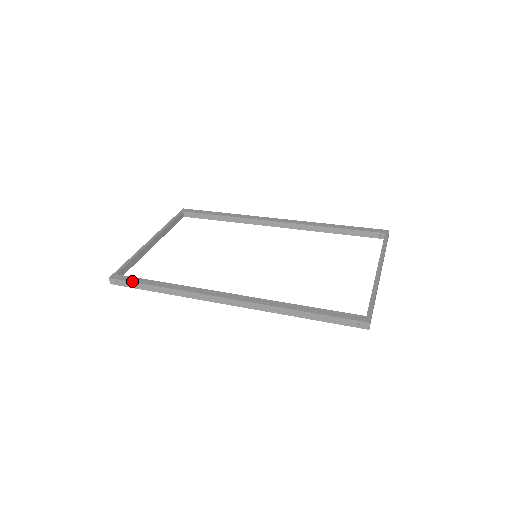
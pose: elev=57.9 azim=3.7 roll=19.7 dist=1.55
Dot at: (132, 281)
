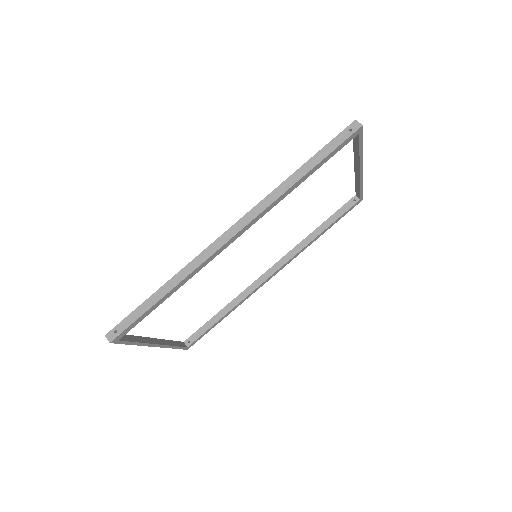
Dot at: (131, 313)
